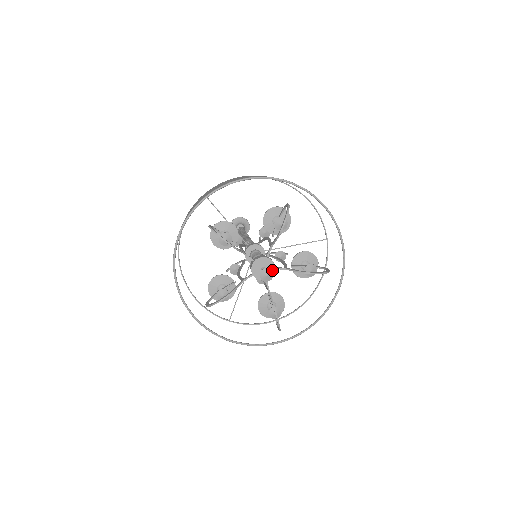
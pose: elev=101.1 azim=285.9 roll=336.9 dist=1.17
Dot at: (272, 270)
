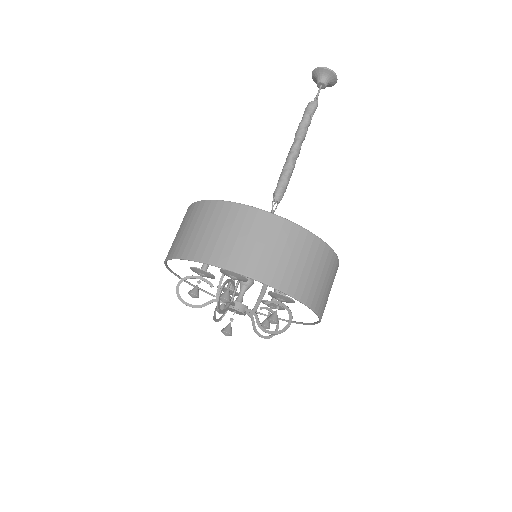
Dot at: (240, 314)
